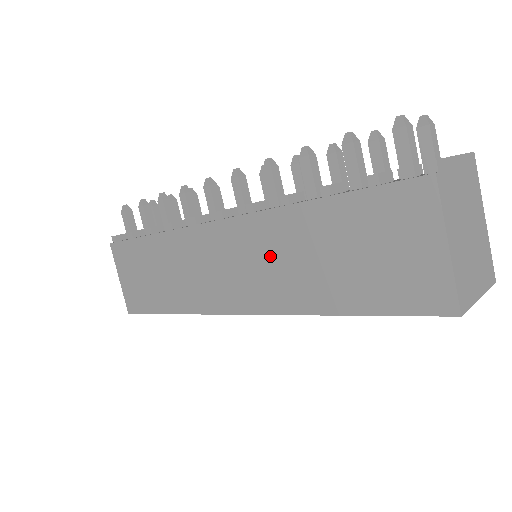
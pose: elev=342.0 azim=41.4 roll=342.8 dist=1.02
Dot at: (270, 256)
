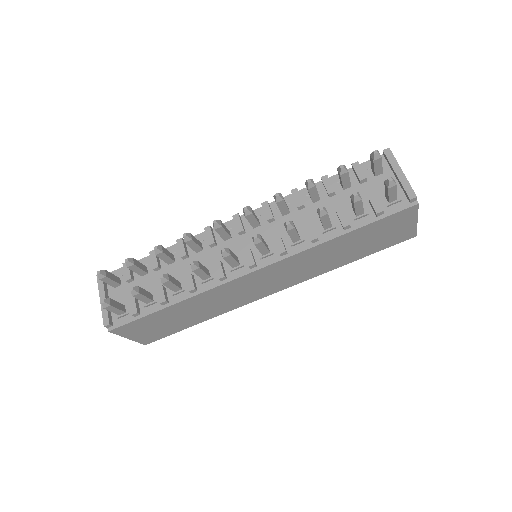
Dot at: (304, 265)
